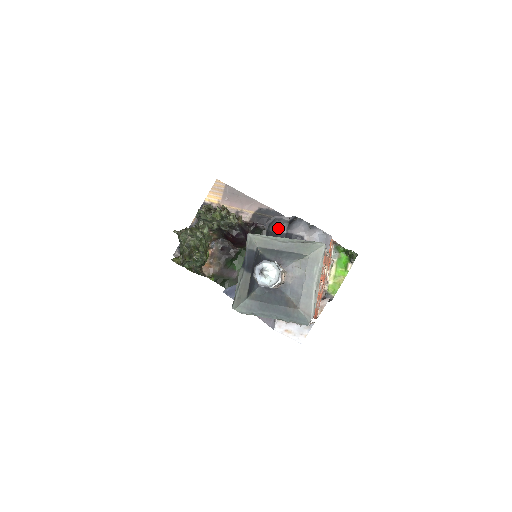
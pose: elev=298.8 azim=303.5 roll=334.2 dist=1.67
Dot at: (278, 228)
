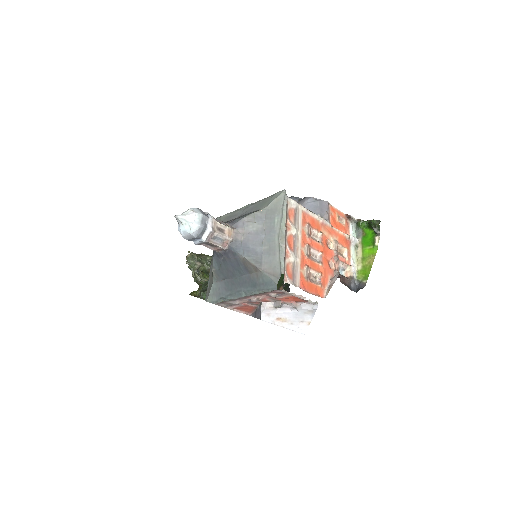
Dot at: occluded
